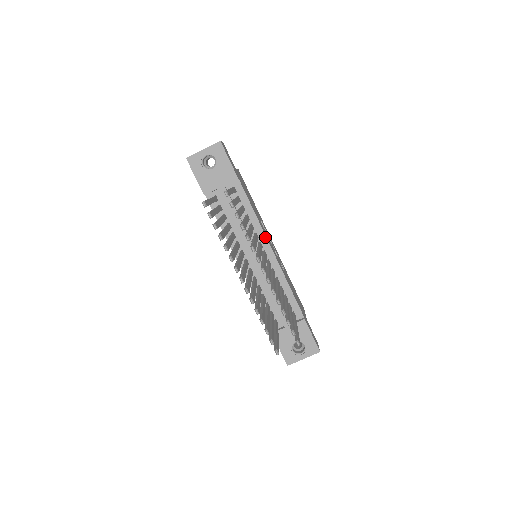
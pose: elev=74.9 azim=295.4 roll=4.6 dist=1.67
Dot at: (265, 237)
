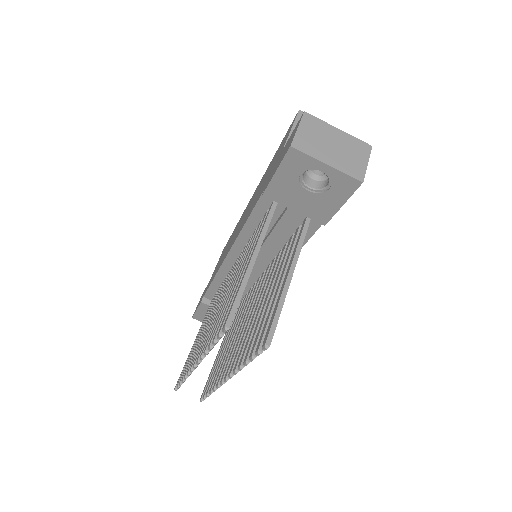
Dot at: occluded
